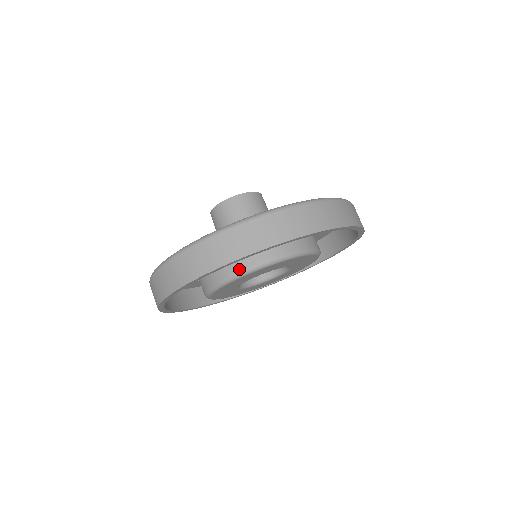
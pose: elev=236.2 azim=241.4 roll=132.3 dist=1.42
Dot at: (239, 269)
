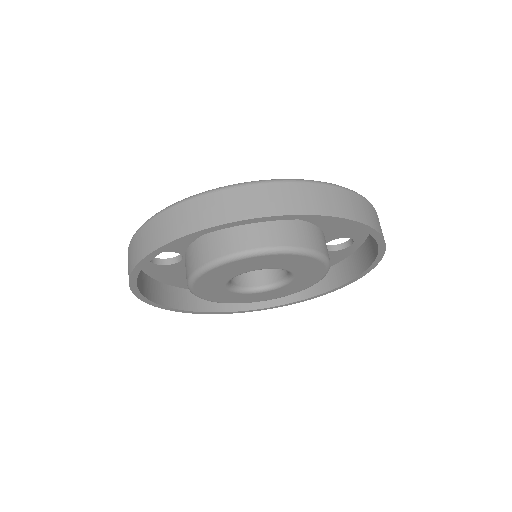
Dot at: occluded
